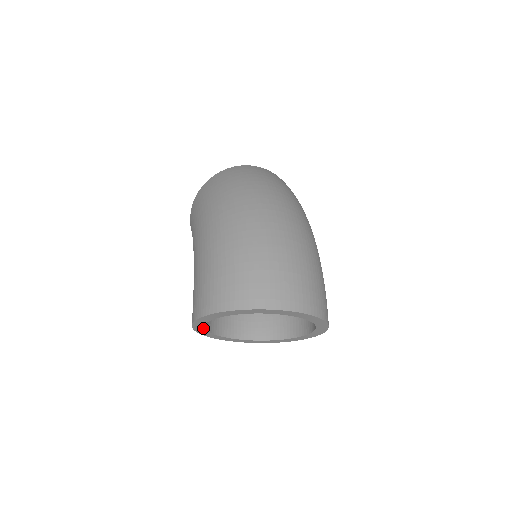
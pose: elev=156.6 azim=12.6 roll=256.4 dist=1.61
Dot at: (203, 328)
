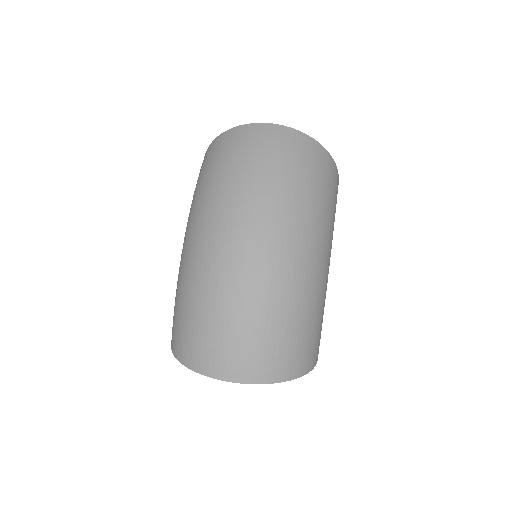
Dot at: occluded
